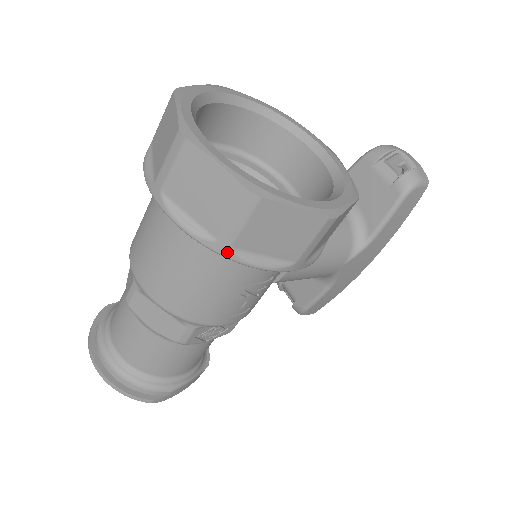
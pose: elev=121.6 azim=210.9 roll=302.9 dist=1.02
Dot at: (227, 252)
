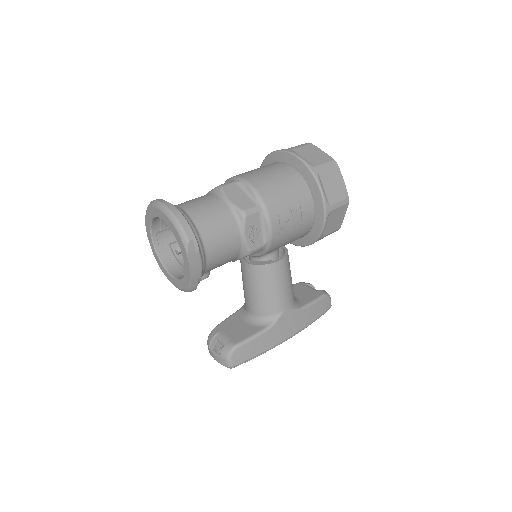
Dot at: (315, 172)
